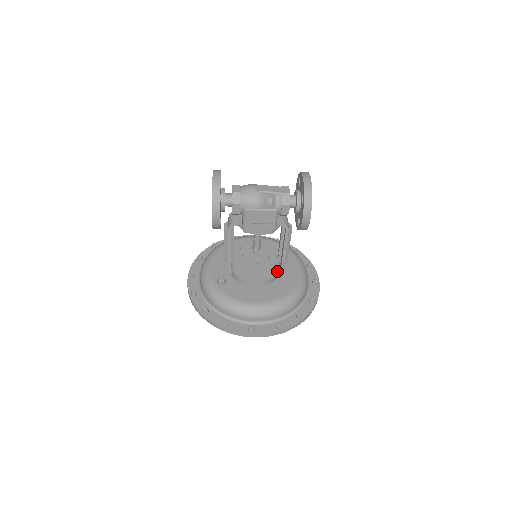
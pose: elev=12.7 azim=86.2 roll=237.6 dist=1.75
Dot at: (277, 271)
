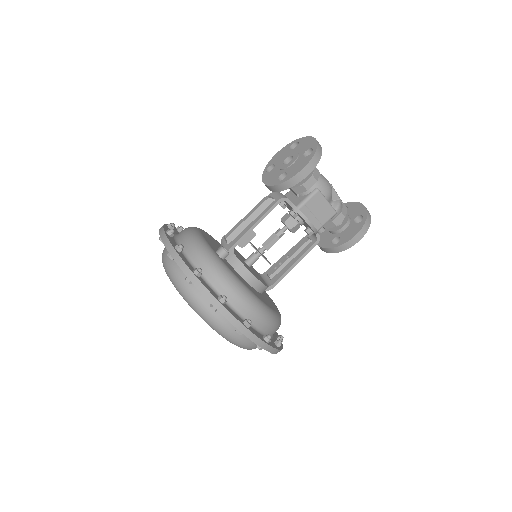
Dot at: (268, 285)
